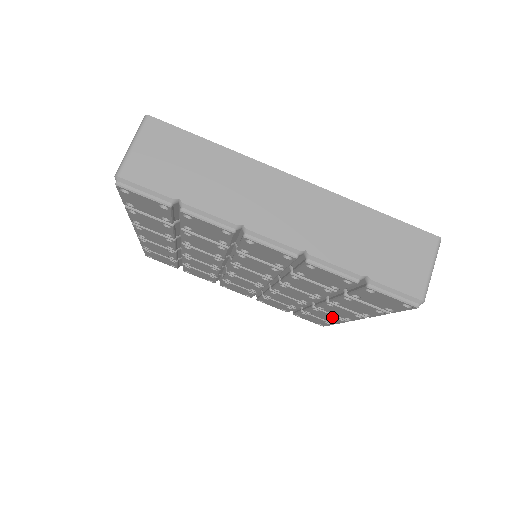
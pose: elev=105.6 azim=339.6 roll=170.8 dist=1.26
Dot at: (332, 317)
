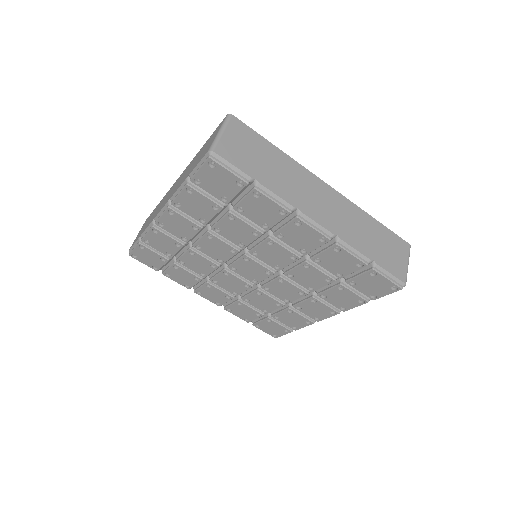
Dot at: (300, 320)
